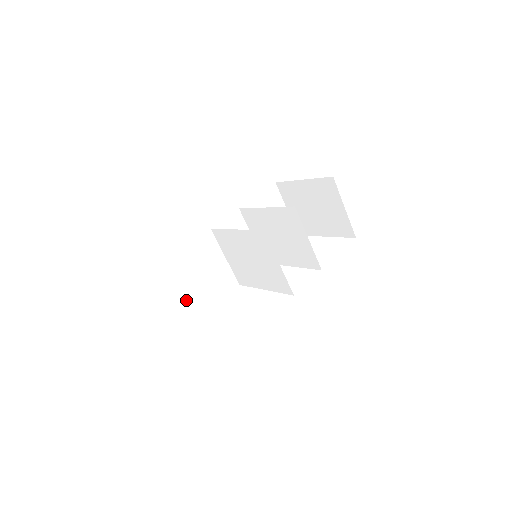
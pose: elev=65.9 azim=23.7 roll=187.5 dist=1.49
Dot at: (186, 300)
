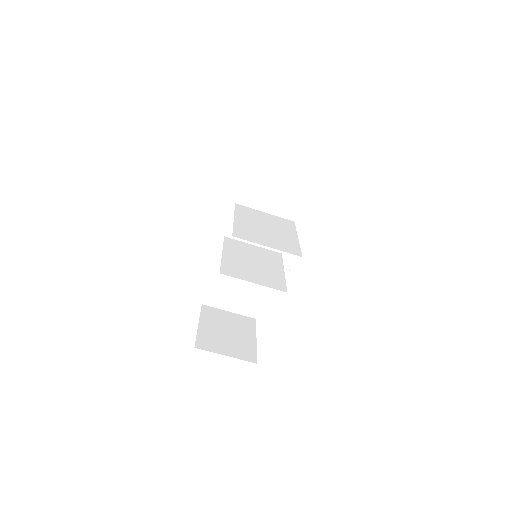
Dot at: (245, 291)
